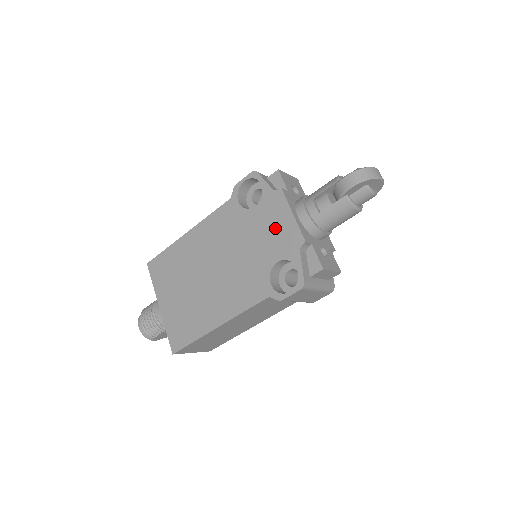
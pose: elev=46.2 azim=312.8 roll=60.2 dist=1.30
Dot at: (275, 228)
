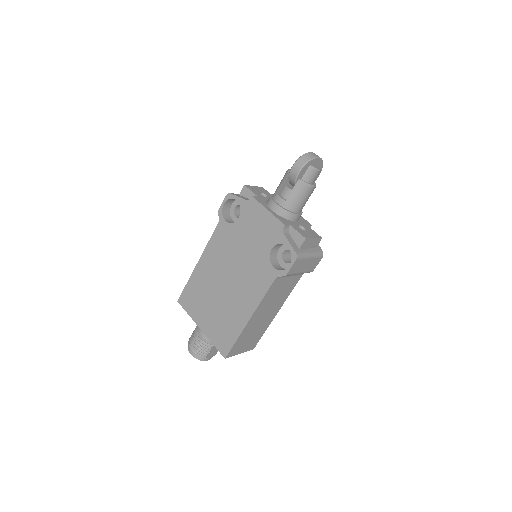
Dot at: (259, 226)
